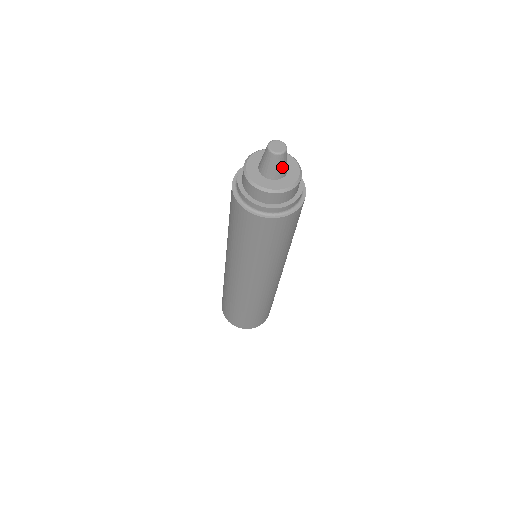
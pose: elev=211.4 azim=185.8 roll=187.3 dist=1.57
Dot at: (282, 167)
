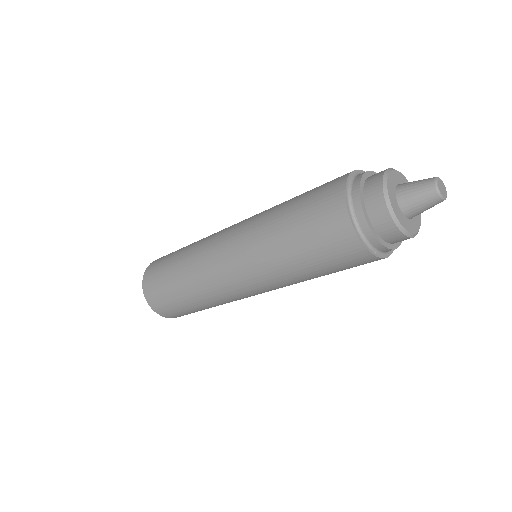
Dot at: (426, 209)
